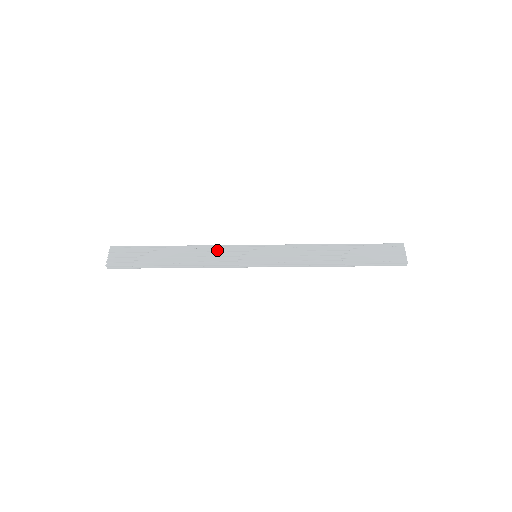
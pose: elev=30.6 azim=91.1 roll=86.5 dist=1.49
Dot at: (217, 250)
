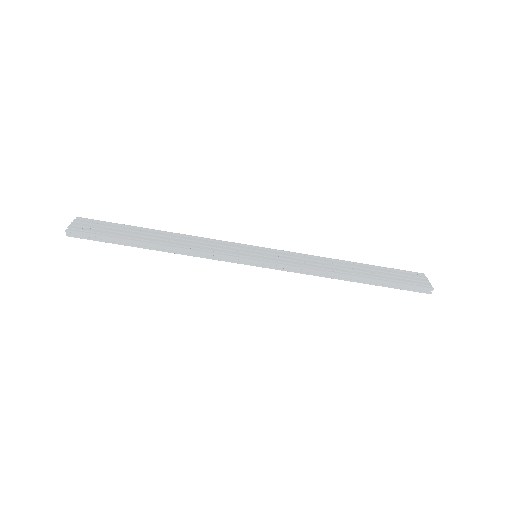
Dot at: (210, 242)
